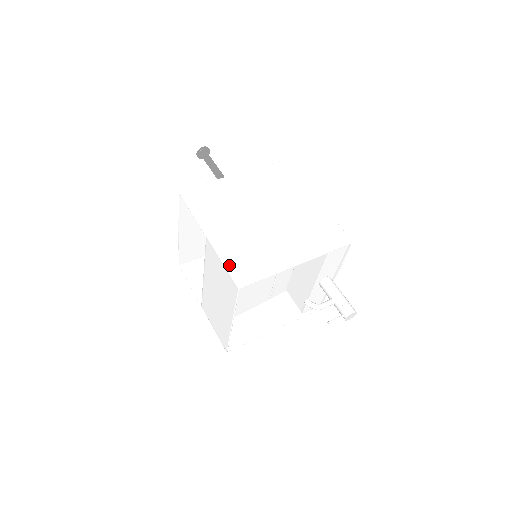
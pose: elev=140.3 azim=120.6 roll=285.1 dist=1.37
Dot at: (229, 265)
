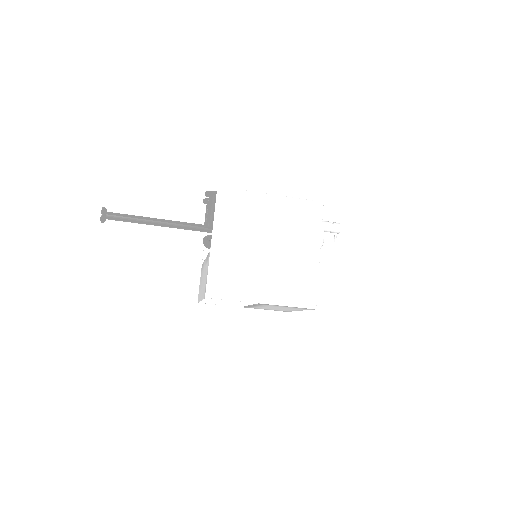
Dot at: (295, 304)
